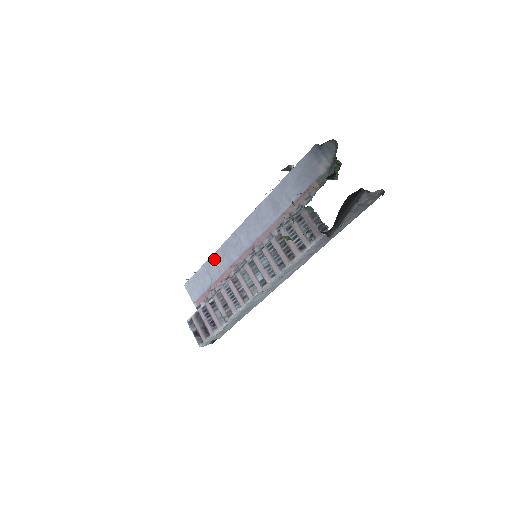
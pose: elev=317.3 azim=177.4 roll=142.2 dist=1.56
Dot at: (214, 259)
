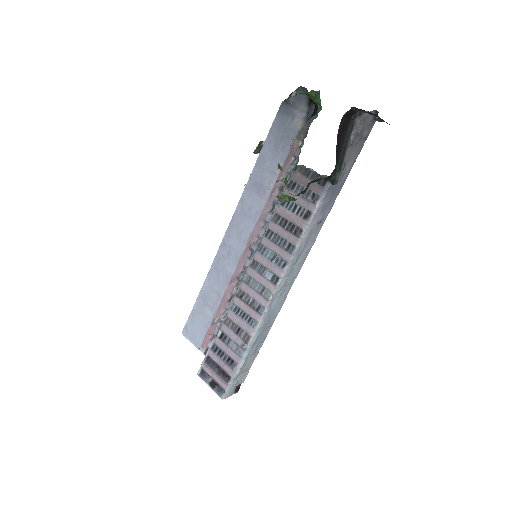
Dot at: (208, 284)
